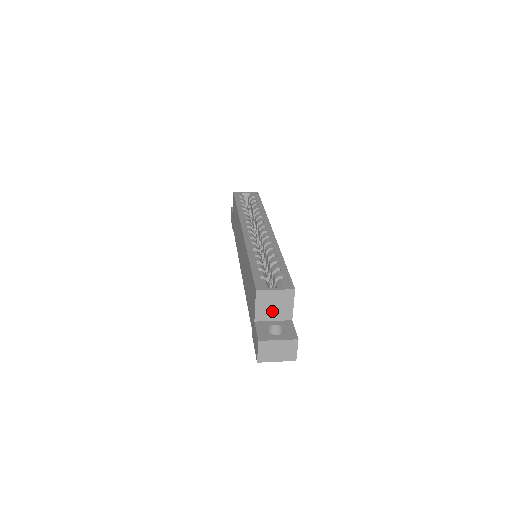
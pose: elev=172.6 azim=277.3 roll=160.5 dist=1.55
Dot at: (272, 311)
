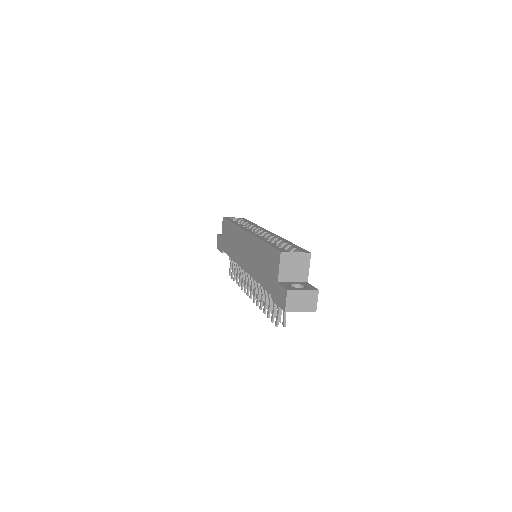
Dot at: (292, 273)
